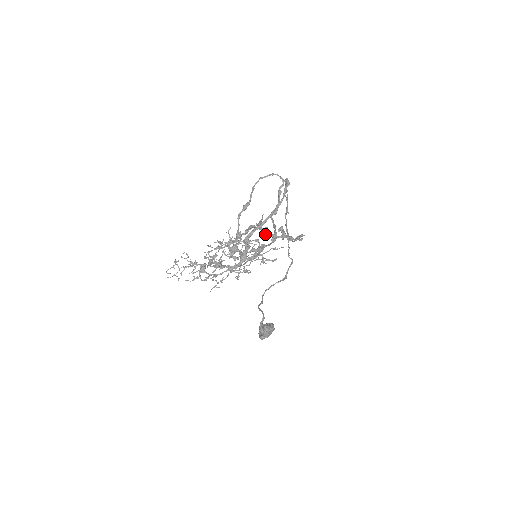
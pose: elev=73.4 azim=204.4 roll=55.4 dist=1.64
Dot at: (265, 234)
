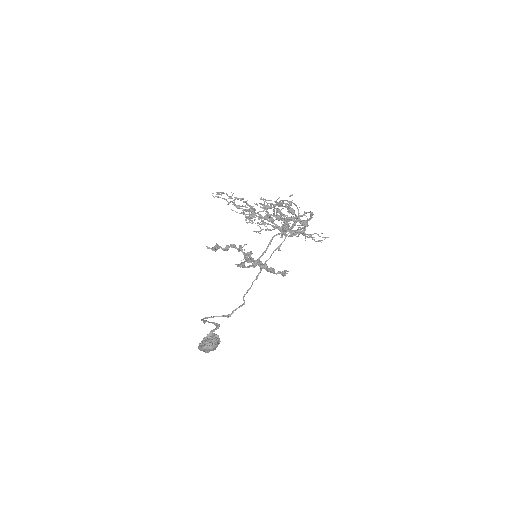
Dot at: (245, 258)
